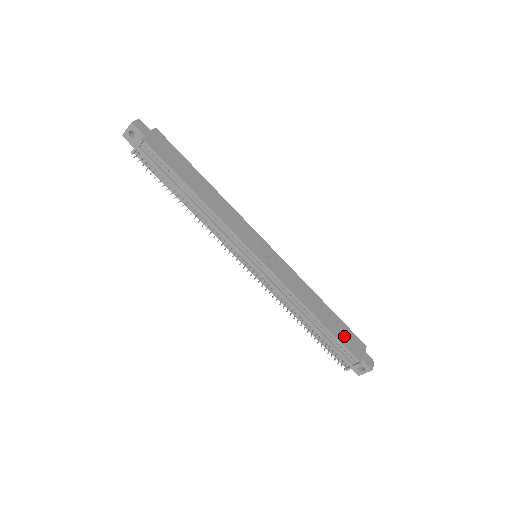
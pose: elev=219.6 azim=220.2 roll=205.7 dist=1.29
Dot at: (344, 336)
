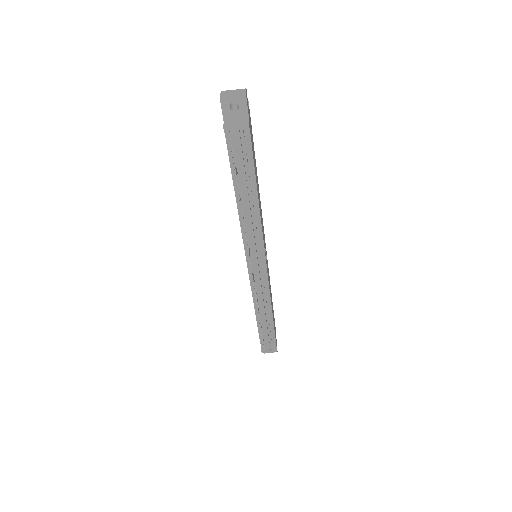
Dot at: occluded
